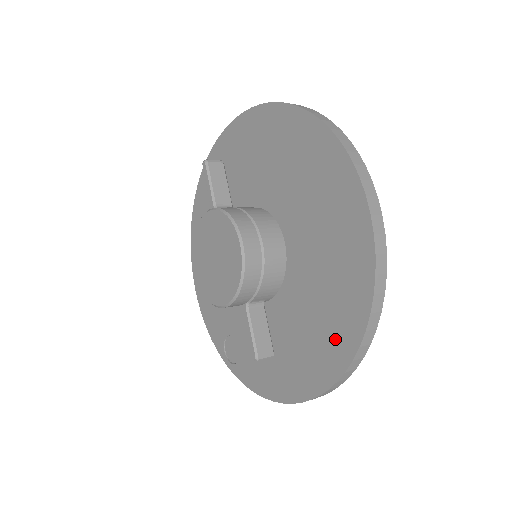
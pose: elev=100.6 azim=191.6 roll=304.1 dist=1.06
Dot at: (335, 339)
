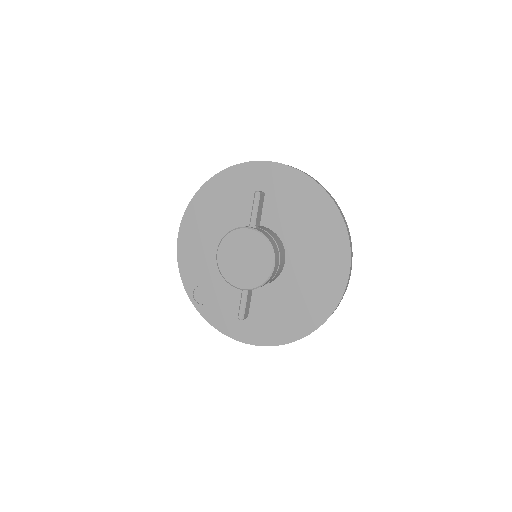
Dot at: (295, 325)
